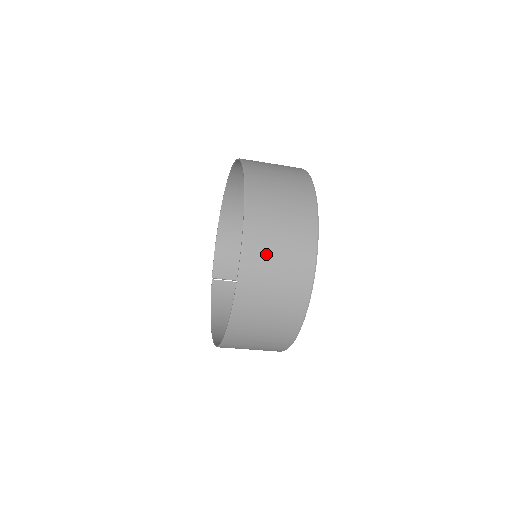
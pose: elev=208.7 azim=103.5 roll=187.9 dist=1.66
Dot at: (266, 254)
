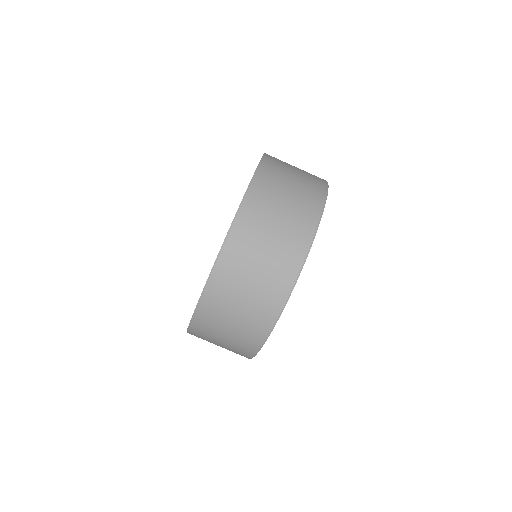
Dot at: (254, 239)
